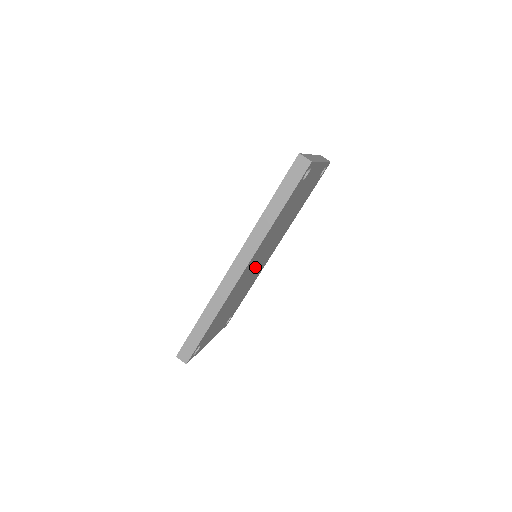
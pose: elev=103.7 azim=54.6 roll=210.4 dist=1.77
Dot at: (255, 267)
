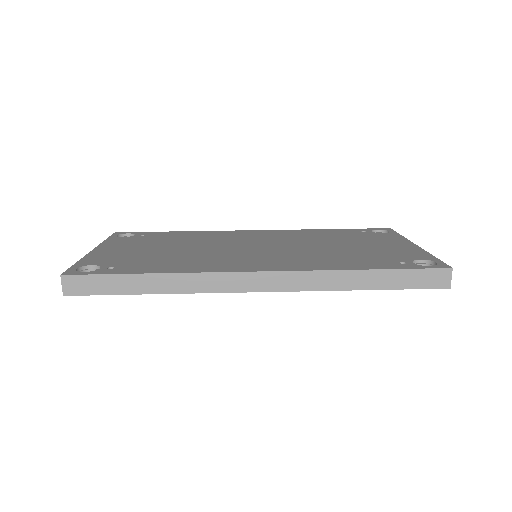
Dot at: occluded
